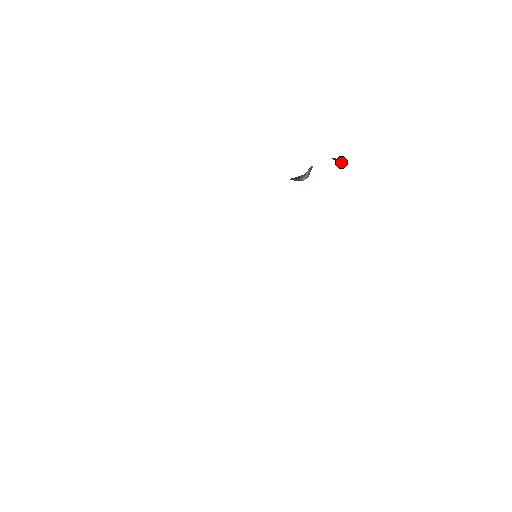
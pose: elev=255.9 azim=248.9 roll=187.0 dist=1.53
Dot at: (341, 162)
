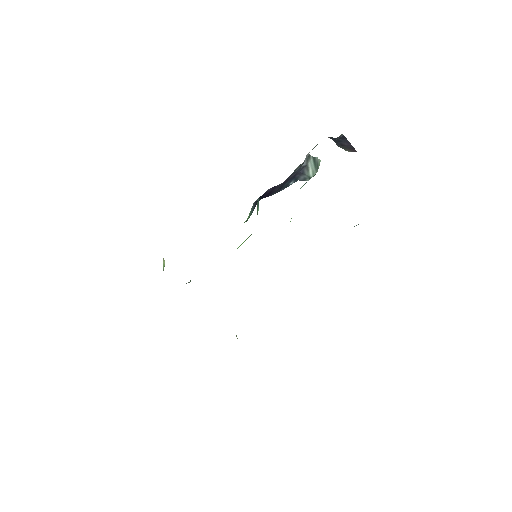
Dot at: (346, 144)
